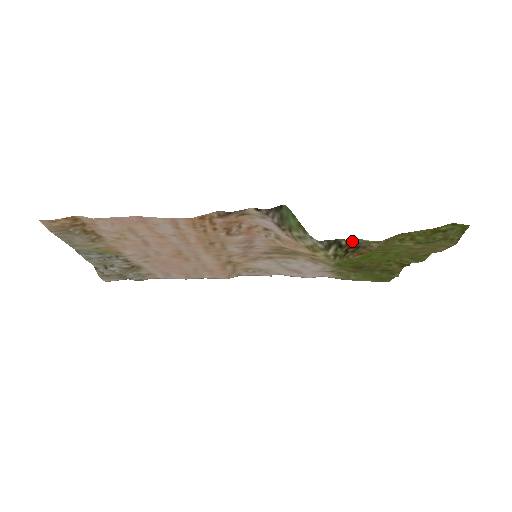
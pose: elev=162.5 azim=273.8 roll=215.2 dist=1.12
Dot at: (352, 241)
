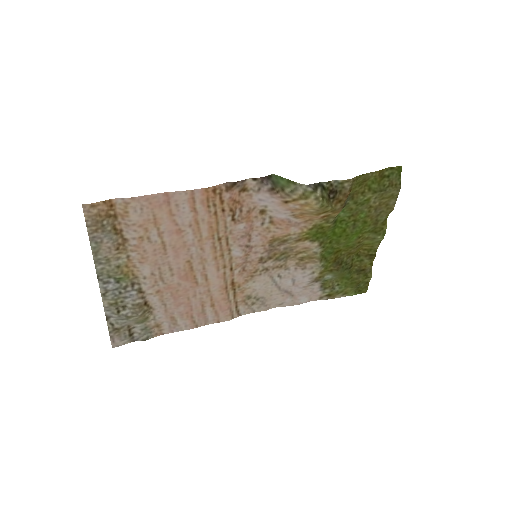
Dot at: (330, 184)
